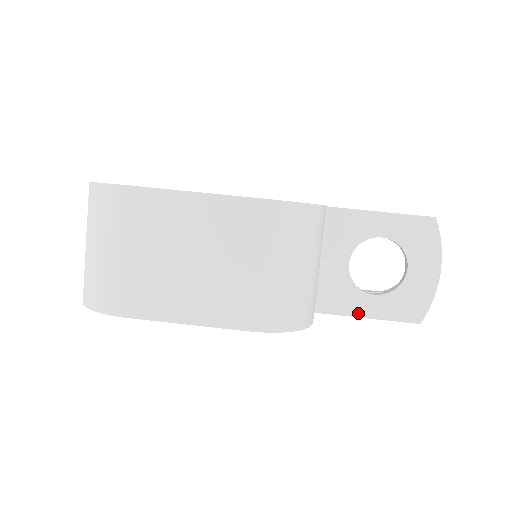
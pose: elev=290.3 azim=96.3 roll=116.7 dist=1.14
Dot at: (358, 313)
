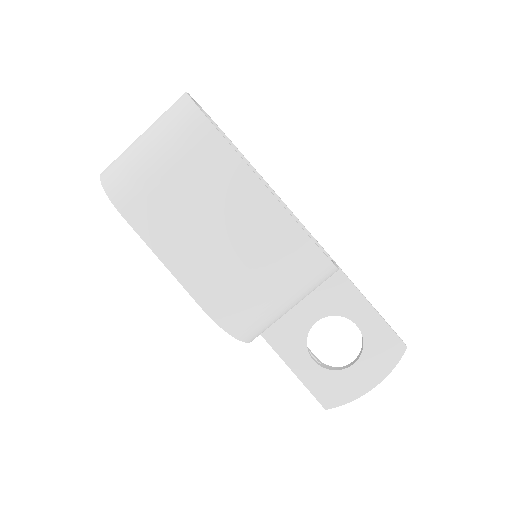
Dot at: (290, 362)
